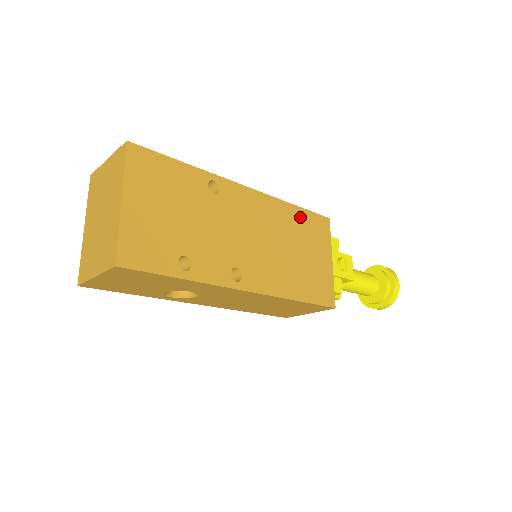
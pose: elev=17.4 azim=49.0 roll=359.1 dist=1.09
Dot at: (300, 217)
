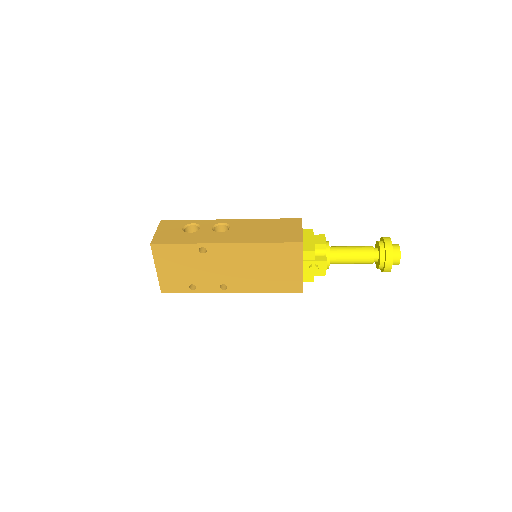
Dot at: (272, 249)
